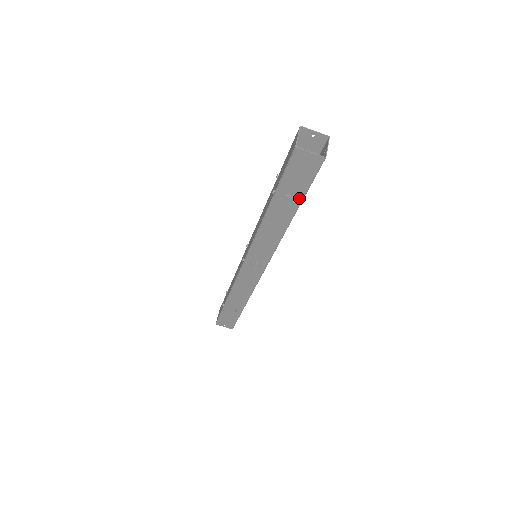
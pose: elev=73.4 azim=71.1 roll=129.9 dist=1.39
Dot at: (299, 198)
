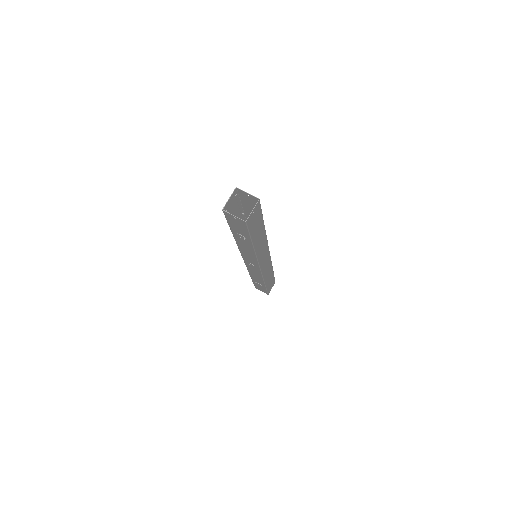
Dot at: (248, 238)
